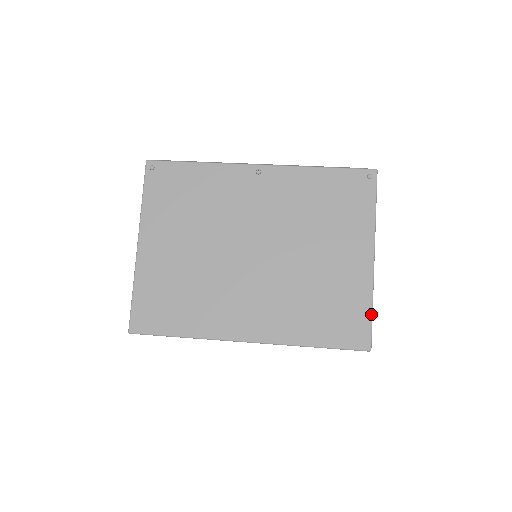
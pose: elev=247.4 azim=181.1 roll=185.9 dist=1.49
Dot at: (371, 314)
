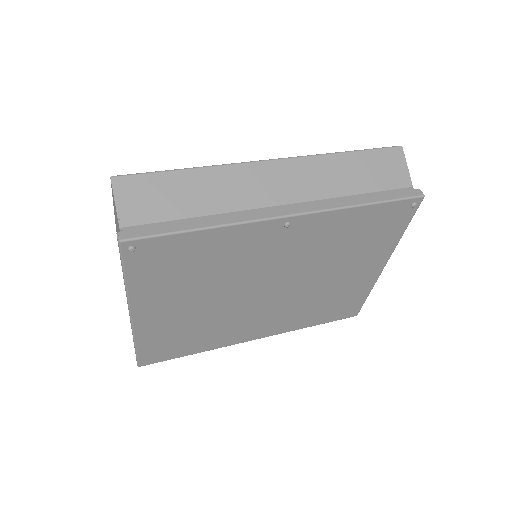
Dot at: (366, 298)
